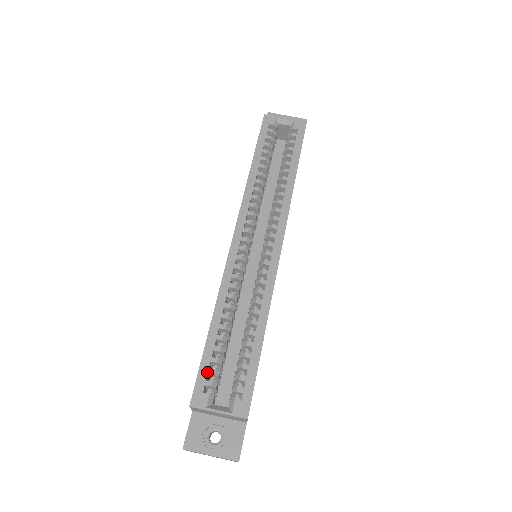
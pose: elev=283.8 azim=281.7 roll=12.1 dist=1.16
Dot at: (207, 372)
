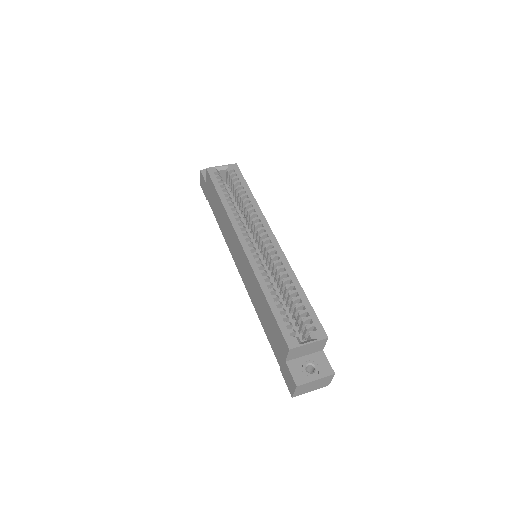
Dot at: (285, 325)
